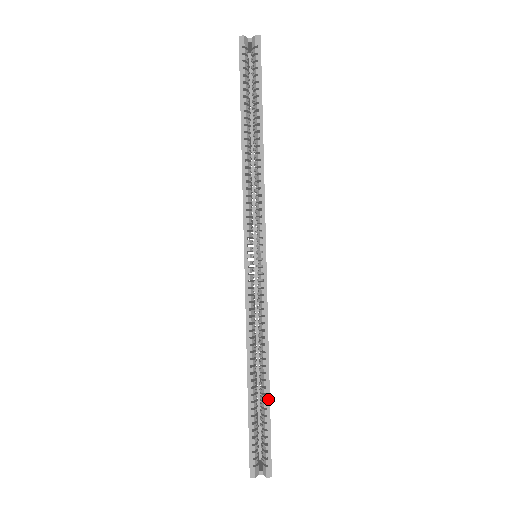
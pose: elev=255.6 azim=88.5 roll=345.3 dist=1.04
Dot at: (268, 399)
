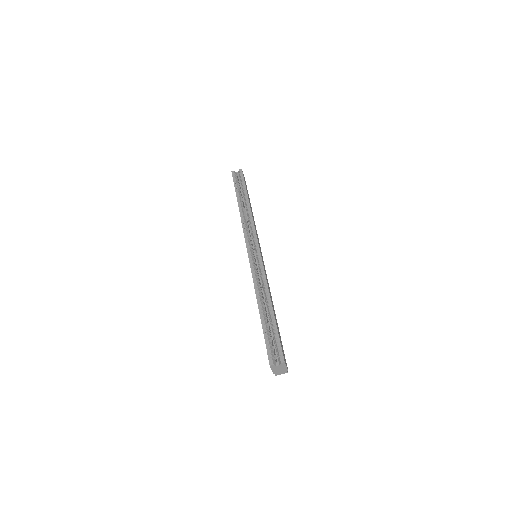
Dot at: (273, 316)
